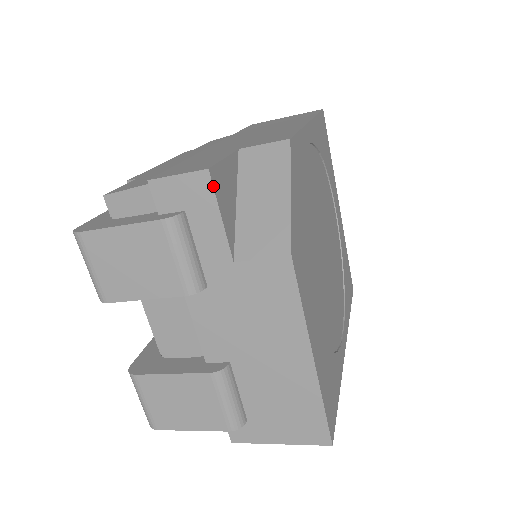
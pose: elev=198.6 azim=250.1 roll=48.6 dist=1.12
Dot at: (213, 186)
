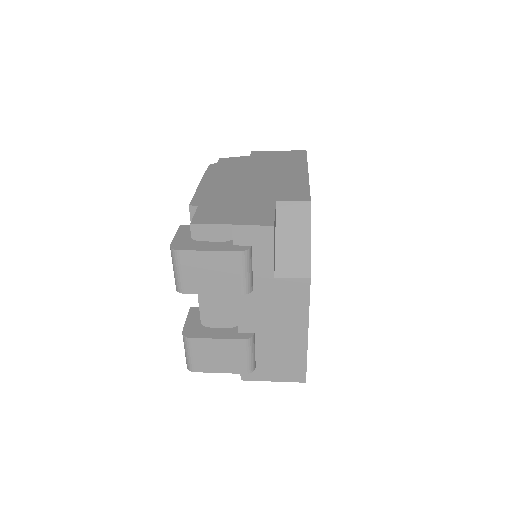
Dot at: occluded
